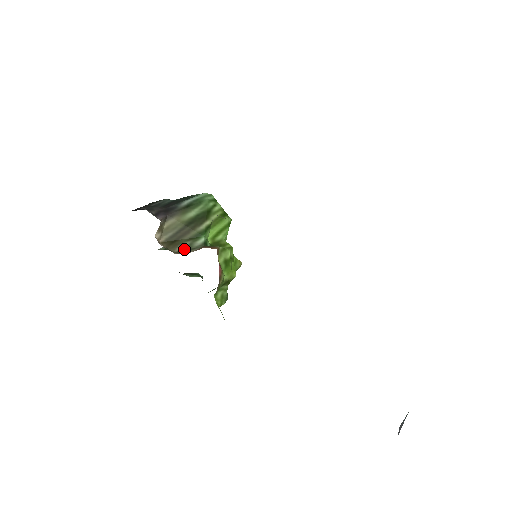
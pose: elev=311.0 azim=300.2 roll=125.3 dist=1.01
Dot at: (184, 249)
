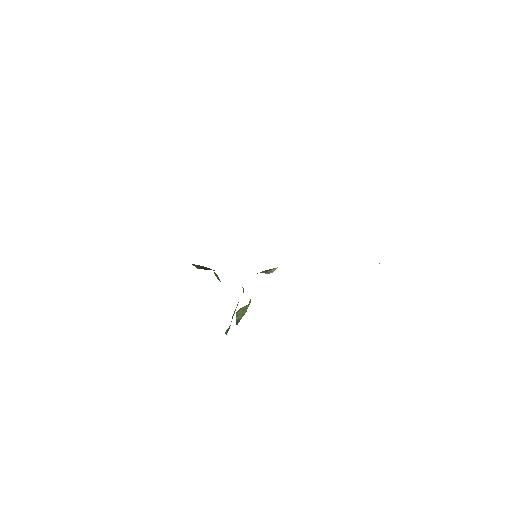
Dot at: occluded
